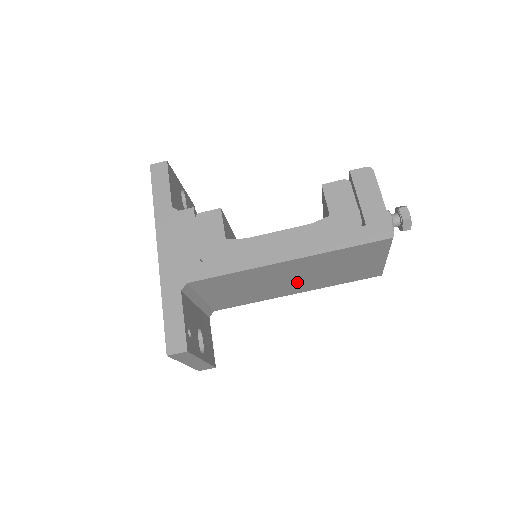
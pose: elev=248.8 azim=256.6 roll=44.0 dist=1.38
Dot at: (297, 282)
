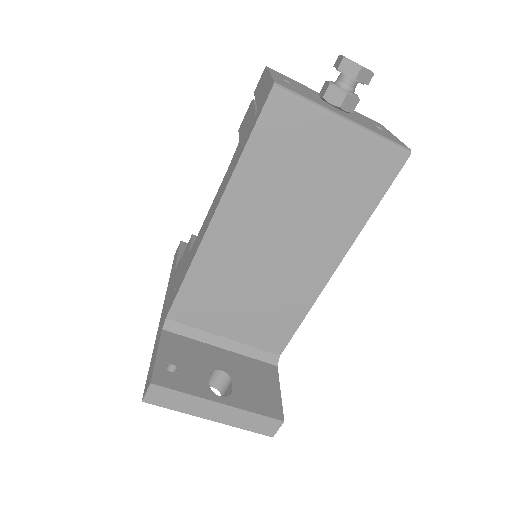
Dot at: (296, 246)
